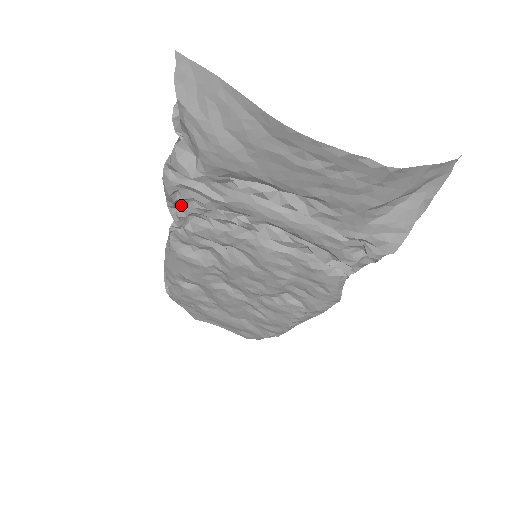
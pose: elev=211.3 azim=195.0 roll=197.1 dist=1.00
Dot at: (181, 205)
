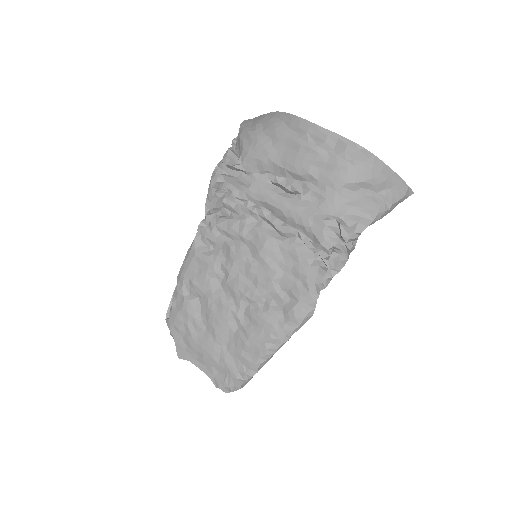
Dot at: (216, 200)
